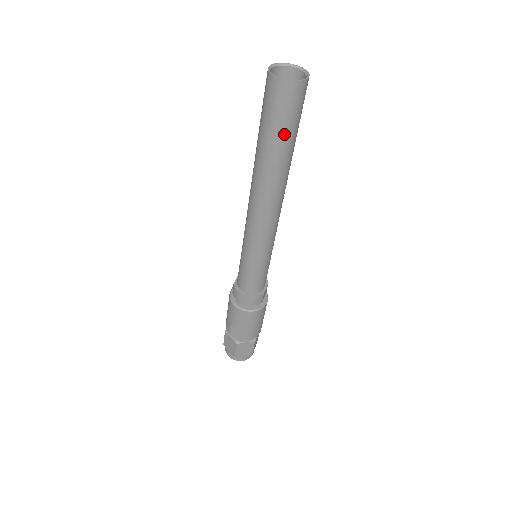
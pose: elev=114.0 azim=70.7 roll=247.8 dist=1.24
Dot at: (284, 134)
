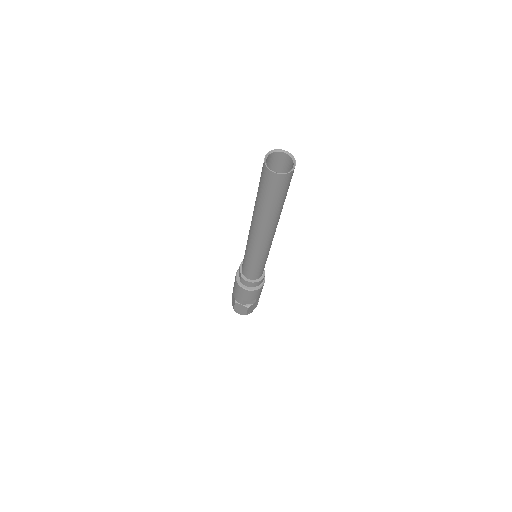
Dot at: (283, 198)
